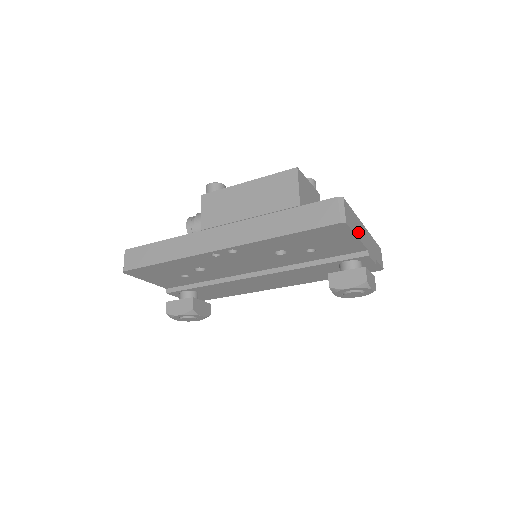
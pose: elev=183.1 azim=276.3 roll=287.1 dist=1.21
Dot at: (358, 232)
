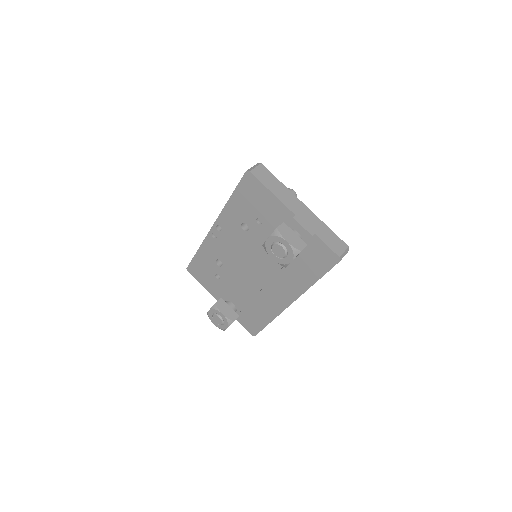
Dot at: (278, 193)
